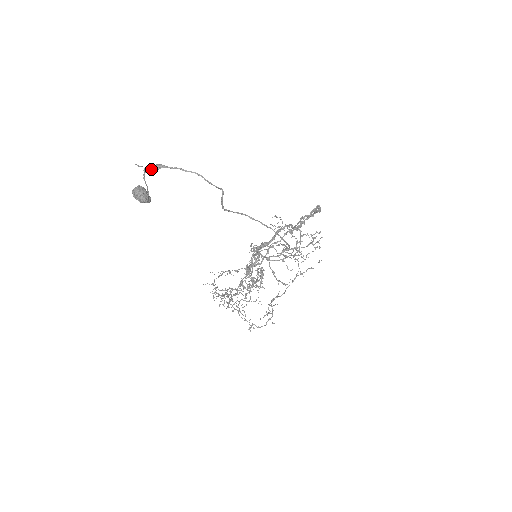
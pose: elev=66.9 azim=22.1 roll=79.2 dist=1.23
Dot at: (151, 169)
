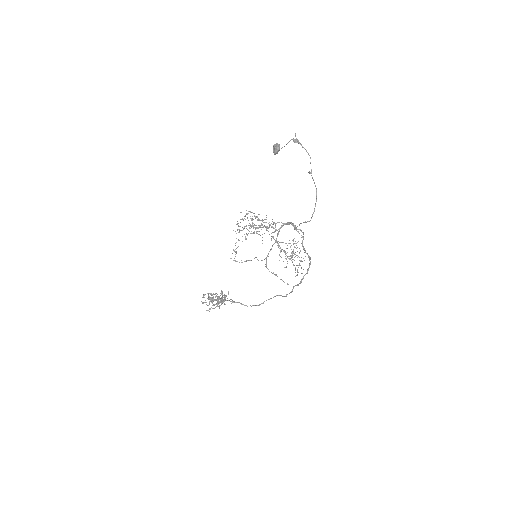
Dot at: (297, 140)
